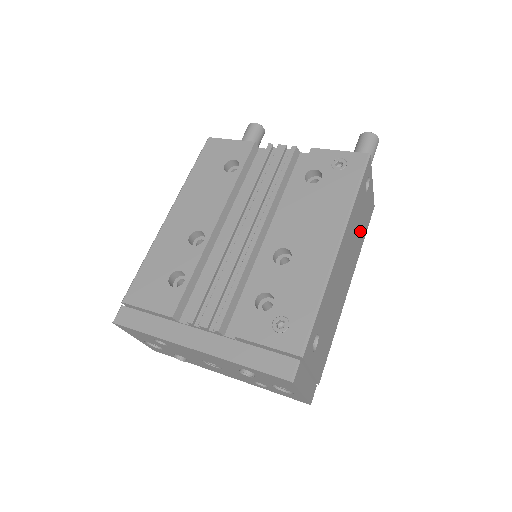
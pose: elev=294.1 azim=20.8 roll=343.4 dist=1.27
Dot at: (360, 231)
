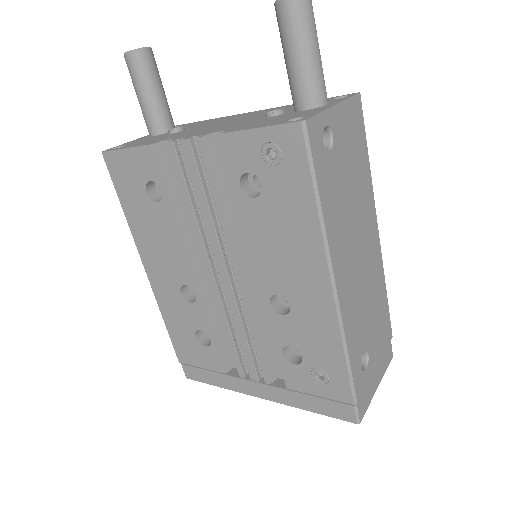
Dot at: (355, 177)
